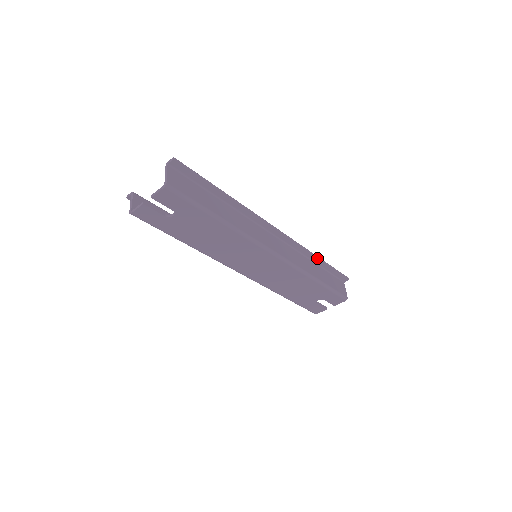
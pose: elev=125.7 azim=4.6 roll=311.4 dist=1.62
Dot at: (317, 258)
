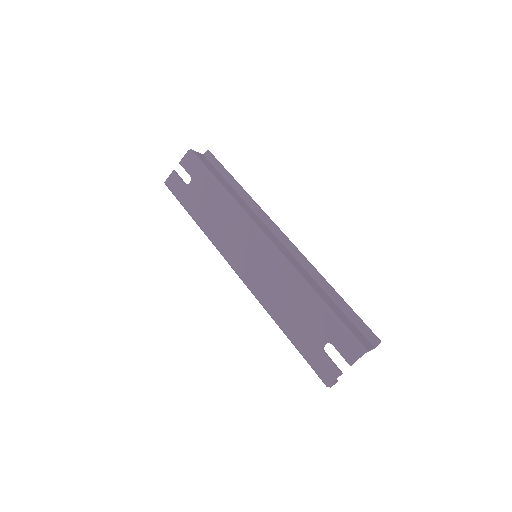
Dot at: (330, 286)
